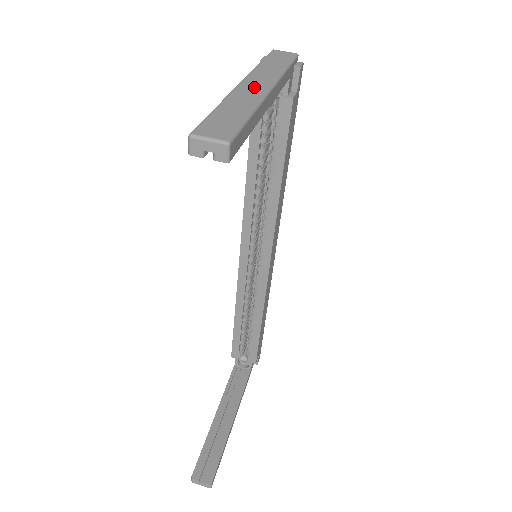
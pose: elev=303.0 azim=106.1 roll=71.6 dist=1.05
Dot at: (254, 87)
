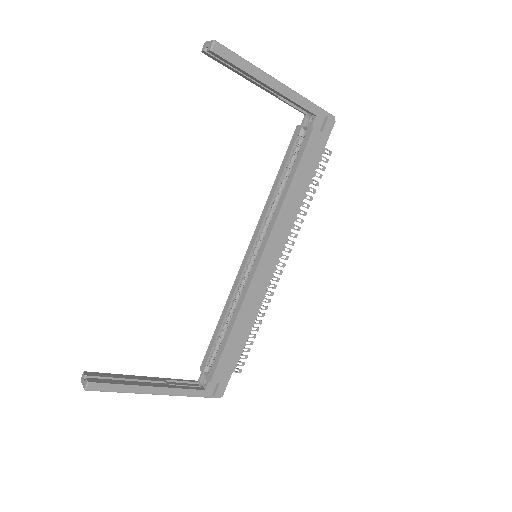
Dot at: occluded
